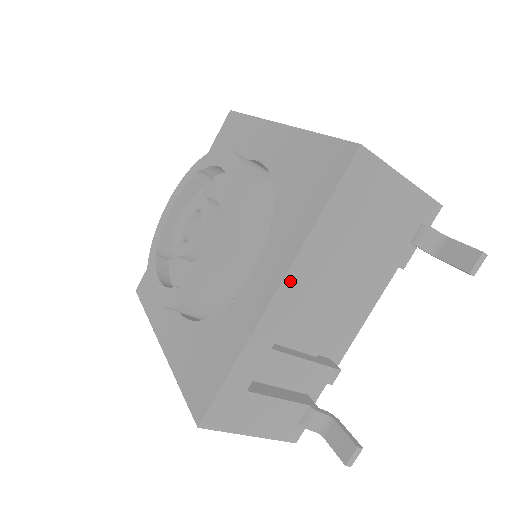
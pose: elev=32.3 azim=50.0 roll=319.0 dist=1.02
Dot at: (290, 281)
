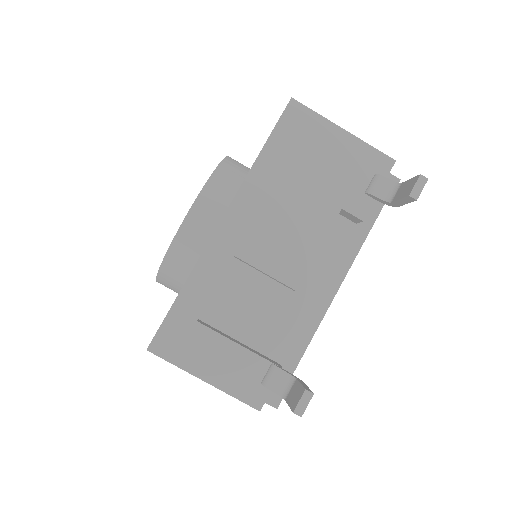
Dot at: (235, 211)
